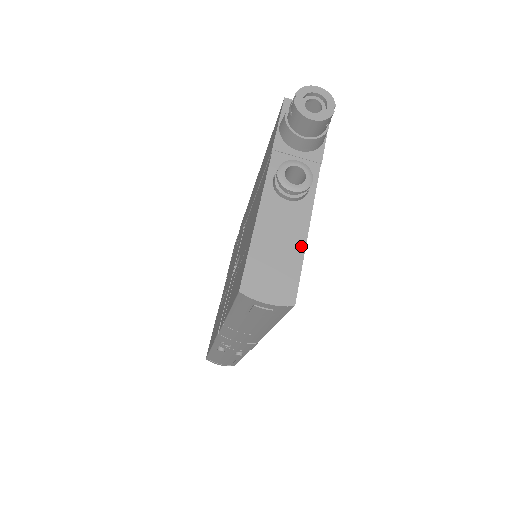
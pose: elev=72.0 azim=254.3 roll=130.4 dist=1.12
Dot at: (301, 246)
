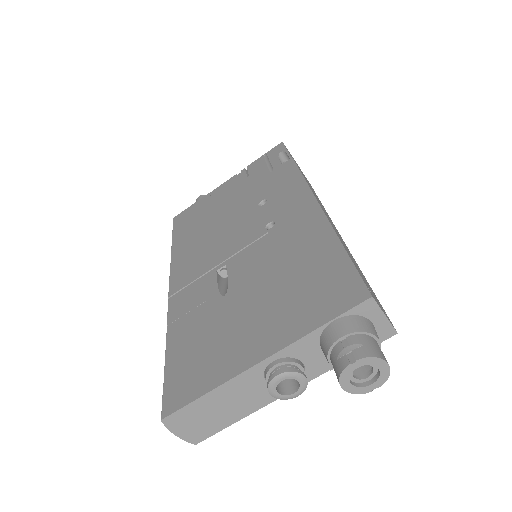
Dot at: (241, 416)
